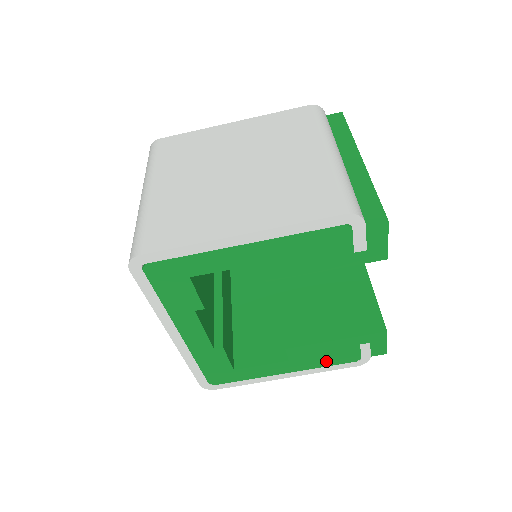
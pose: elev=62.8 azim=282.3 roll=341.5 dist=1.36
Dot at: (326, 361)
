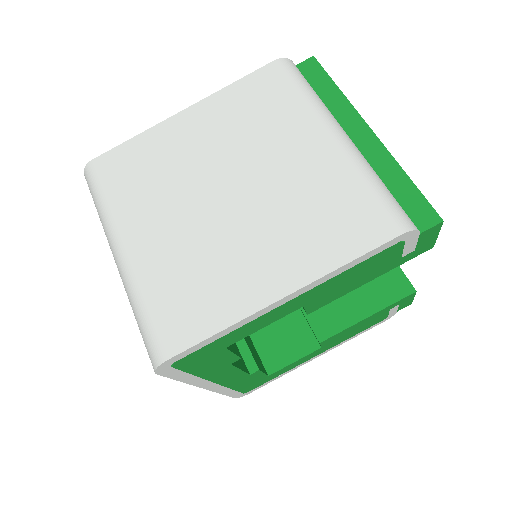
Dot at: (356, 332)
